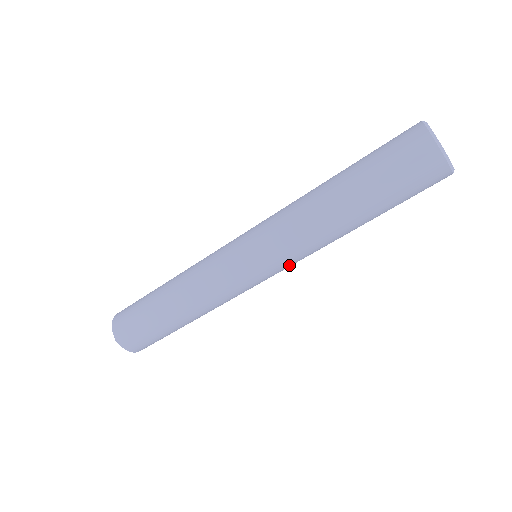
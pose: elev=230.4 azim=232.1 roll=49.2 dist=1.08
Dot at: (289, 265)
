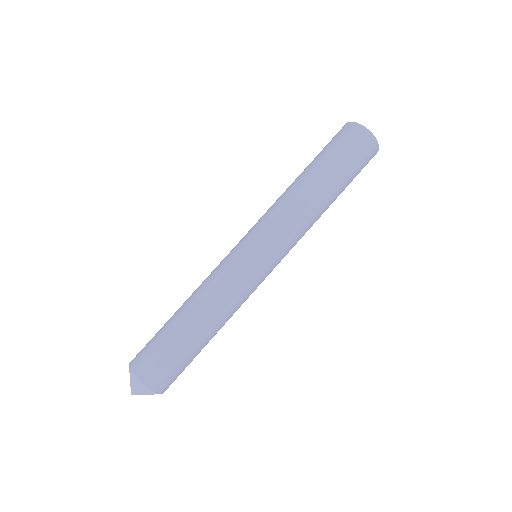
Dot at: (268, 231)
